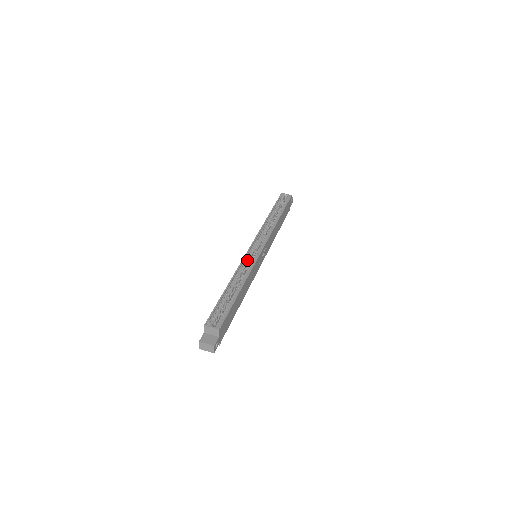
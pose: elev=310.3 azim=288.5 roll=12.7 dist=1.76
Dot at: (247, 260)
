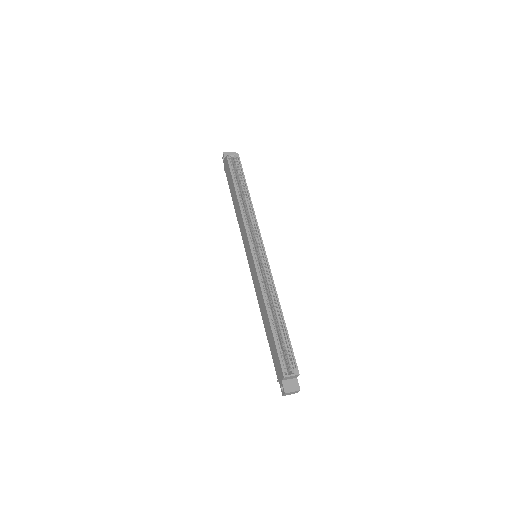
Dot at: (260, 271)
